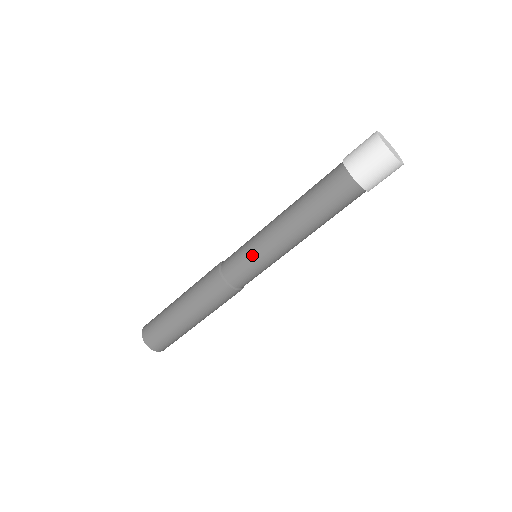
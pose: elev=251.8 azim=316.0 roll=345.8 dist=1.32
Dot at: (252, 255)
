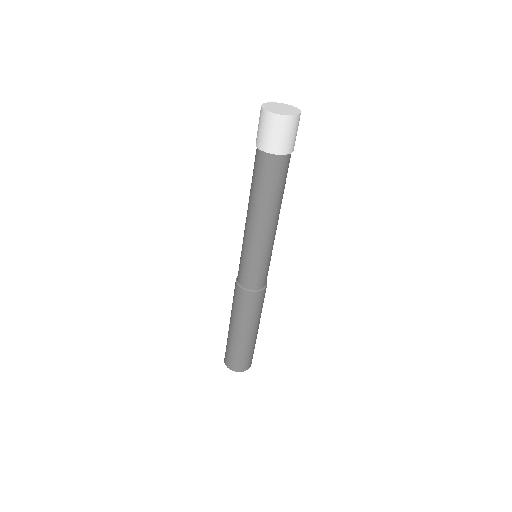
Dot at: (246, 257)
